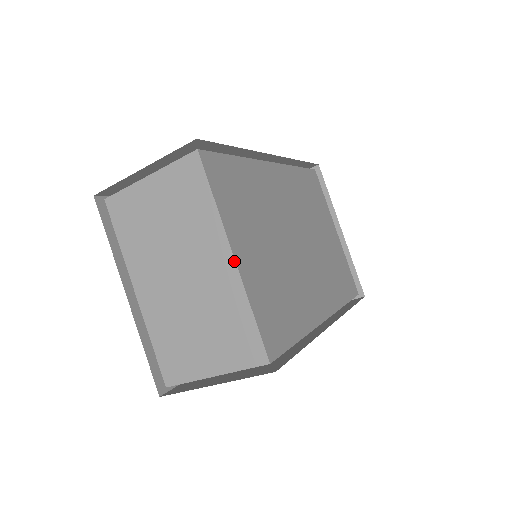
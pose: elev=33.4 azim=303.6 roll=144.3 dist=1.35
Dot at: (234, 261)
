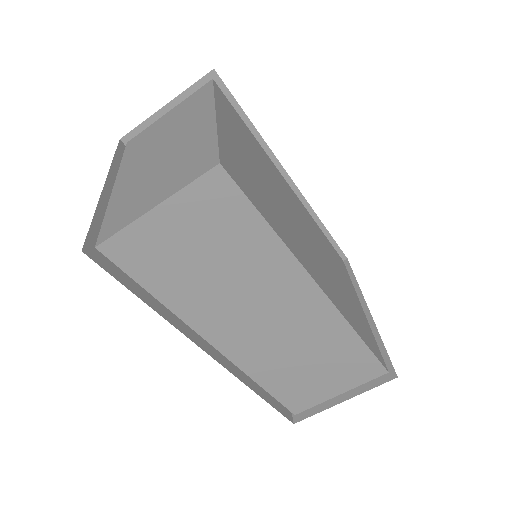
Dot at: (215, 115)
